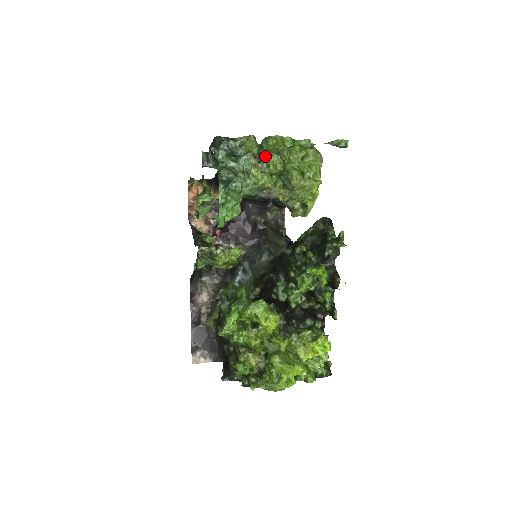
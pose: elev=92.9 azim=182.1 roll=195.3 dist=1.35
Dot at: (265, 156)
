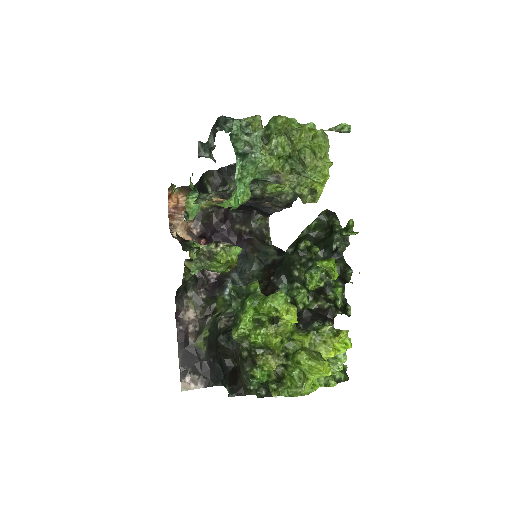
Dot at: (272, 137)
